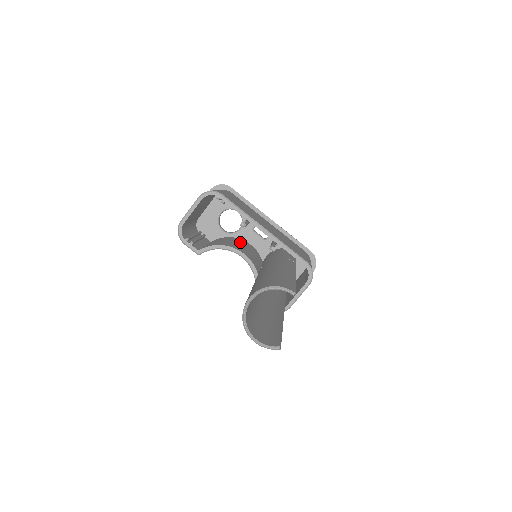
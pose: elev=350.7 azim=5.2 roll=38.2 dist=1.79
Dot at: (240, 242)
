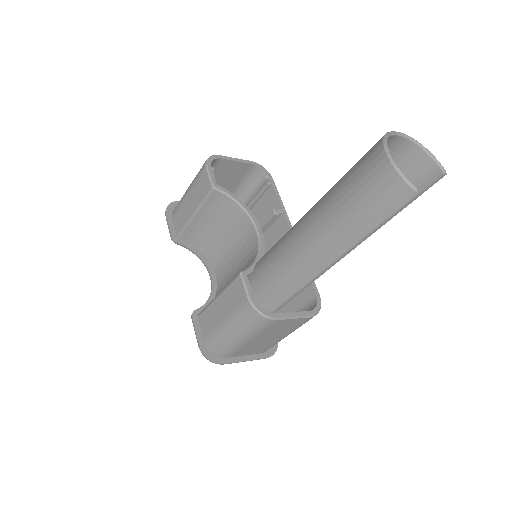
Dot at: occluded
